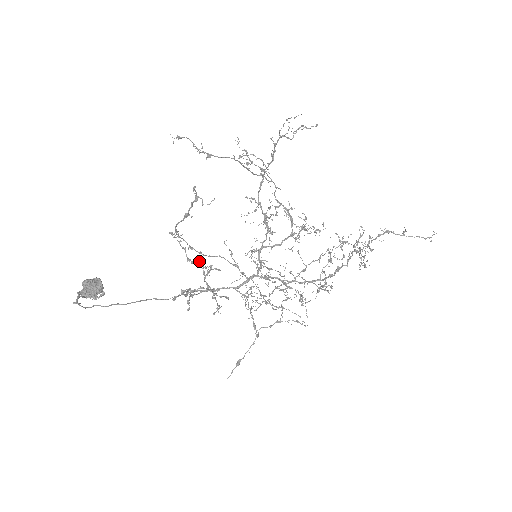
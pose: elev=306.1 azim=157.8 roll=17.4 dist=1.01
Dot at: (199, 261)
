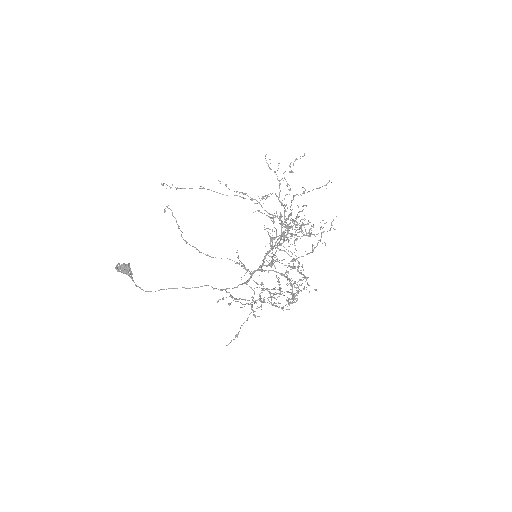
Dot at: (275, 287)
